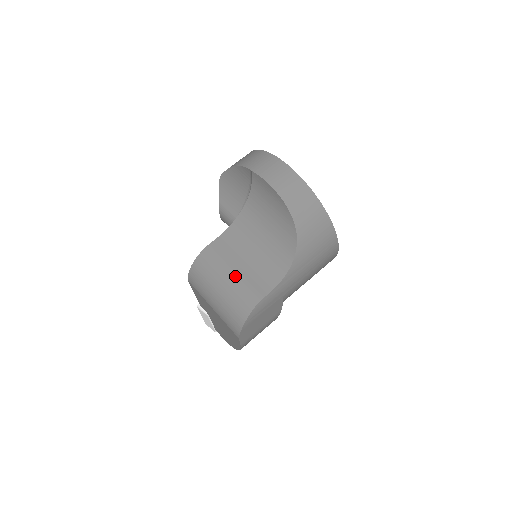
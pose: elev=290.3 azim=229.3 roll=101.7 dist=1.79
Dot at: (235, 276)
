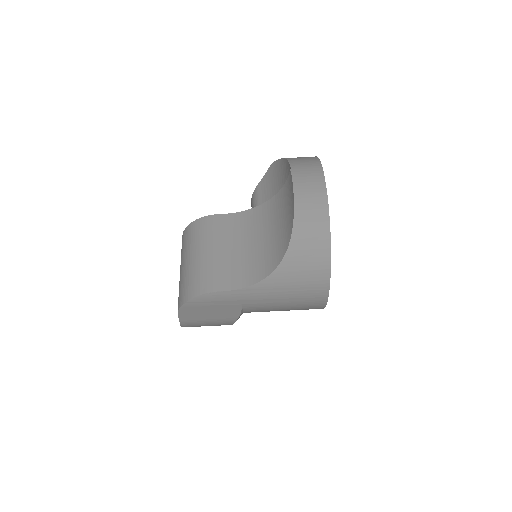
Dot at: (212, 256)
